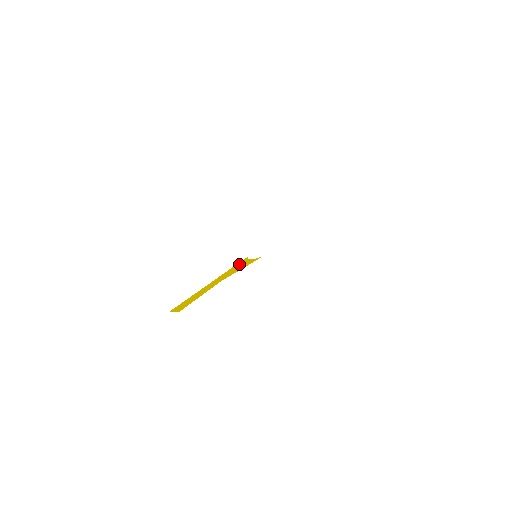
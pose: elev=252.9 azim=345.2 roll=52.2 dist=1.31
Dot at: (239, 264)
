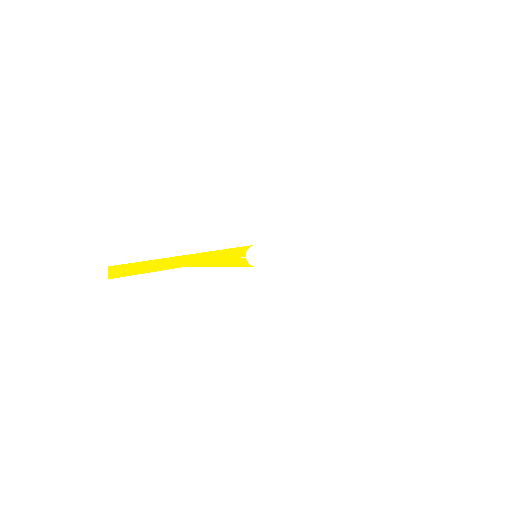
Dot at: (229, 252)
